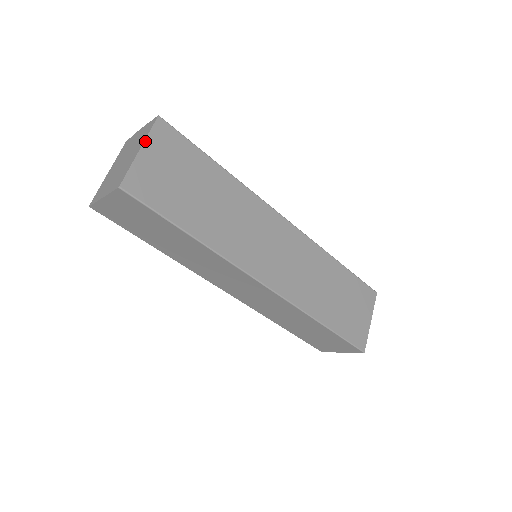
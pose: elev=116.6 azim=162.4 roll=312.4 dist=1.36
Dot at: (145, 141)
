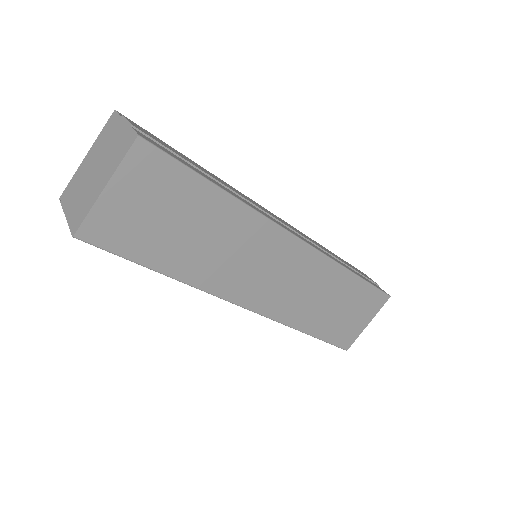
Dot at: (114, 175)
